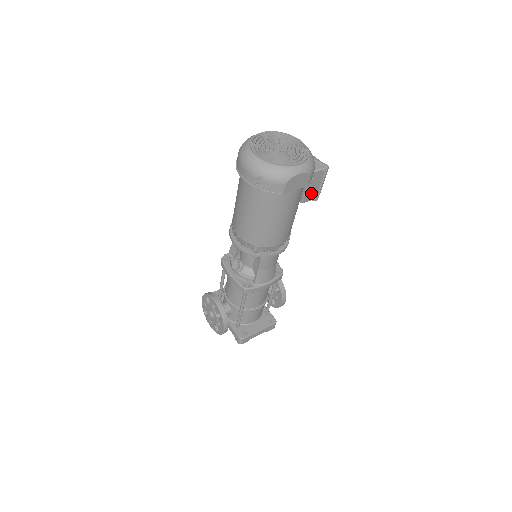
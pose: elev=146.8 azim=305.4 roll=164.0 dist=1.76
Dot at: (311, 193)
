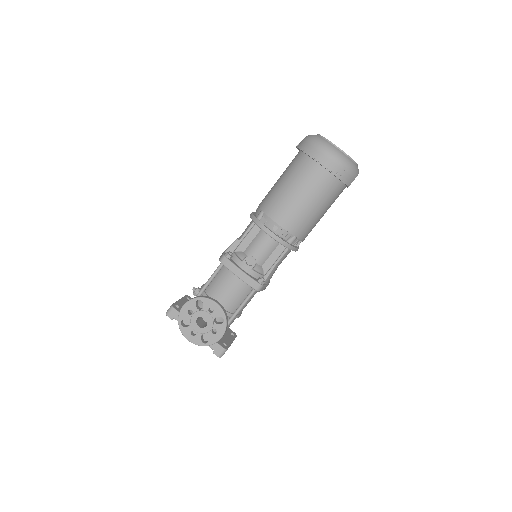
Dot at: occluded
